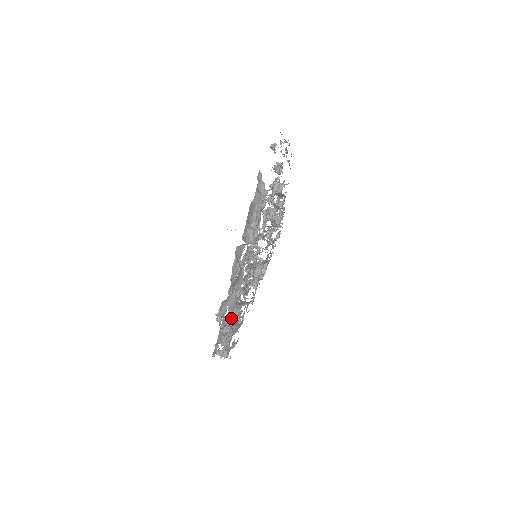
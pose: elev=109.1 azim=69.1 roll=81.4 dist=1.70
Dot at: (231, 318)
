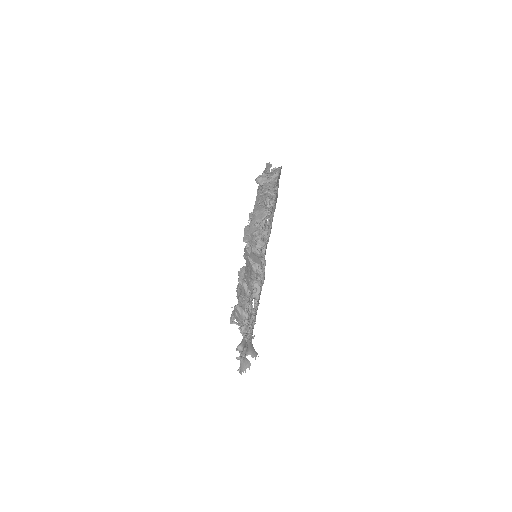
Dot at: occluded
